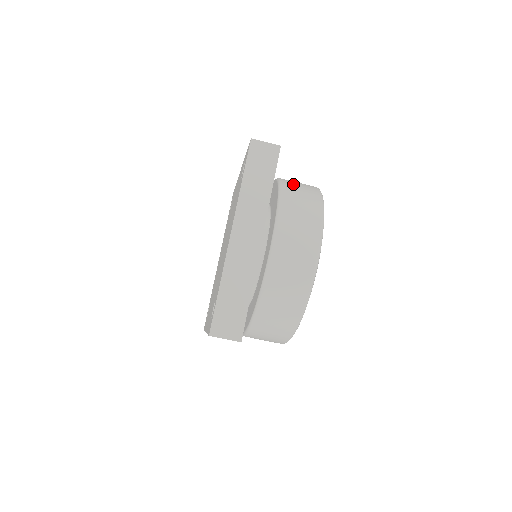
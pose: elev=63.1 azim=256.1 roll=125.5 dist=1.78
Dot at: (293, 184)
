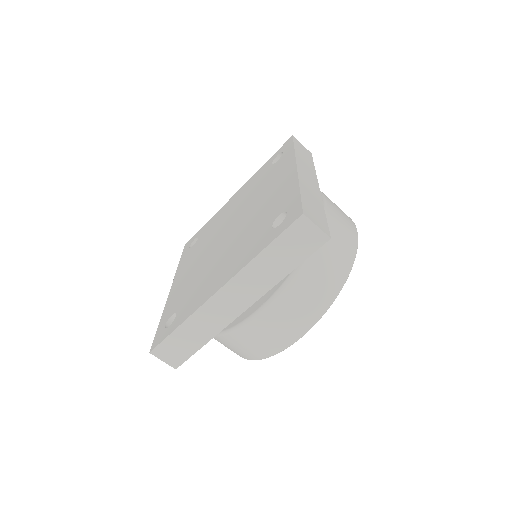
Dot at: (329, 246)
